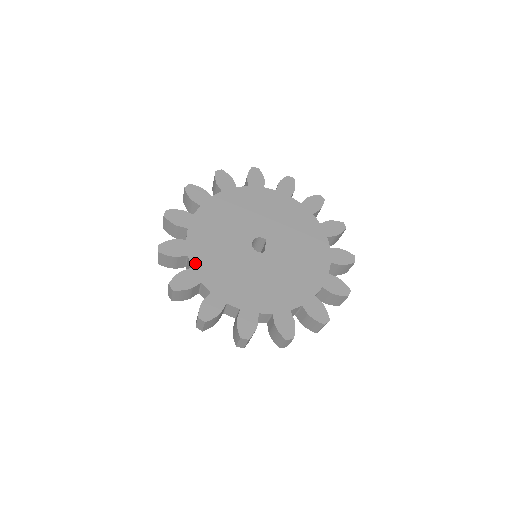
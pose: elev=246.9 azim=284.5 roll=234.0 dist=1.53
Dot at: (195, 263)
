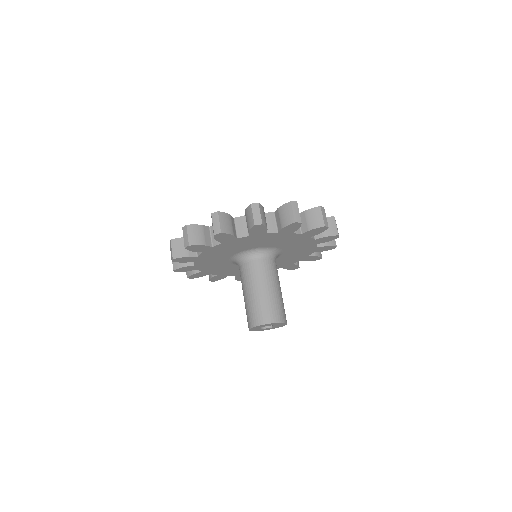
Dot at: occluded
